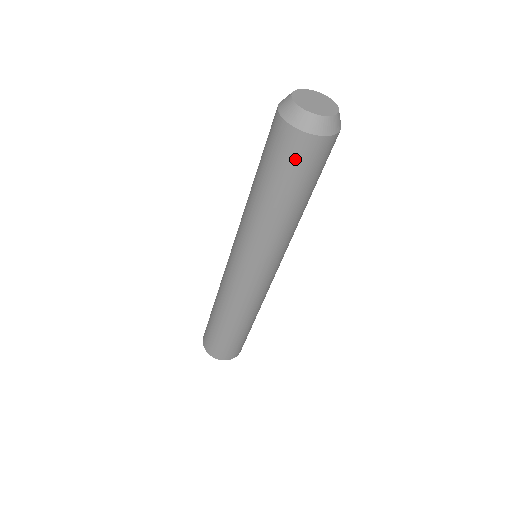
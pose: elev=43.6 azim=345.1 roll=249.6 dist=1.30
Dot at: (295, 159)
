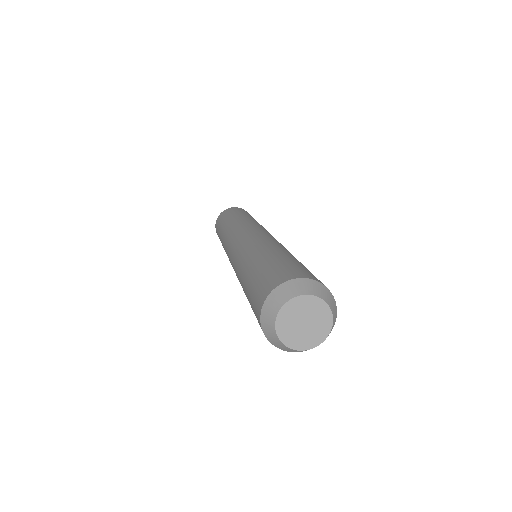
Dot at: occluded
